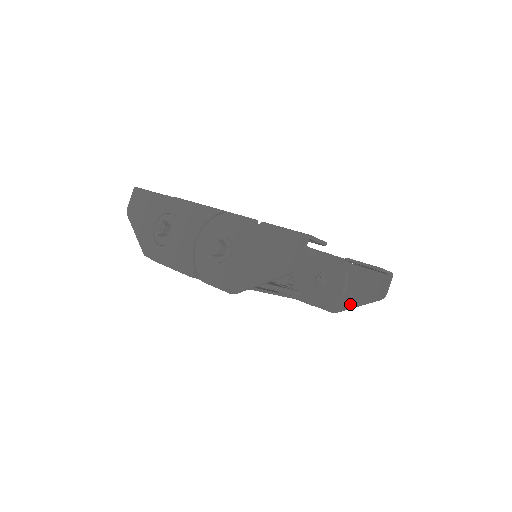
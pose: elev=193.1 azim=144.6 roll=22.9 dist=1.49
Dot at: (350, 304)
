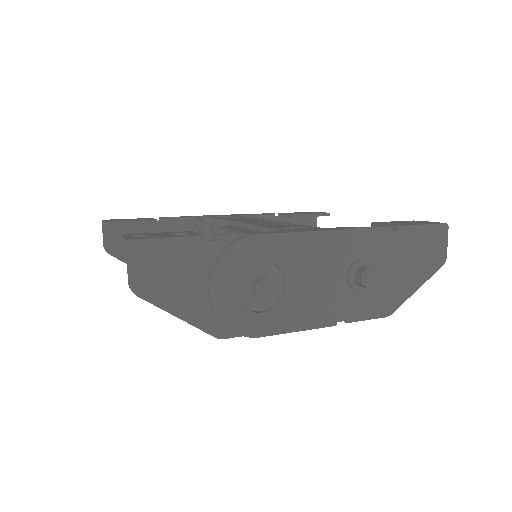
Dot at: occluded
